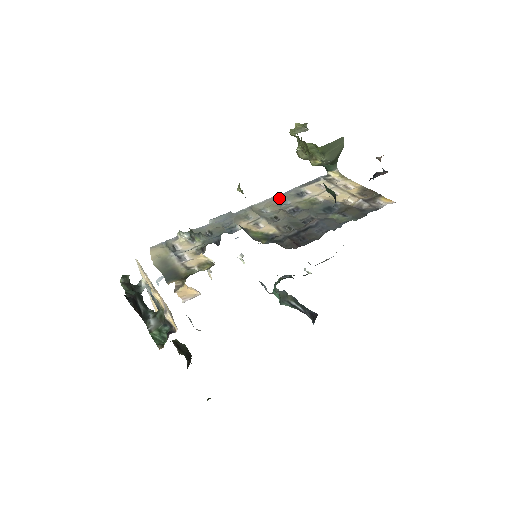
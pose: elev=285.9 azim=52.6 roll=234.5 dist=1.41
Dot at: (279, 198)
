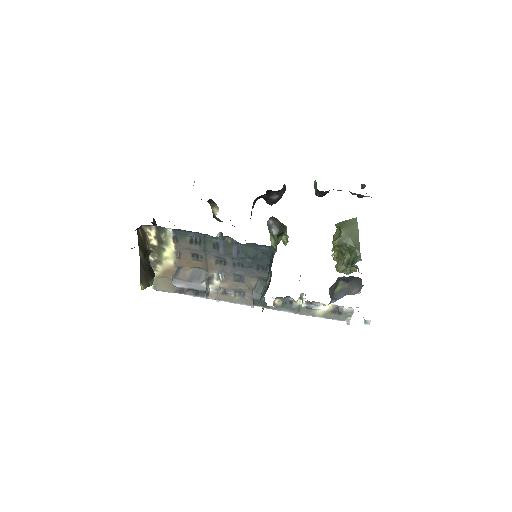
Dot at: occluded
